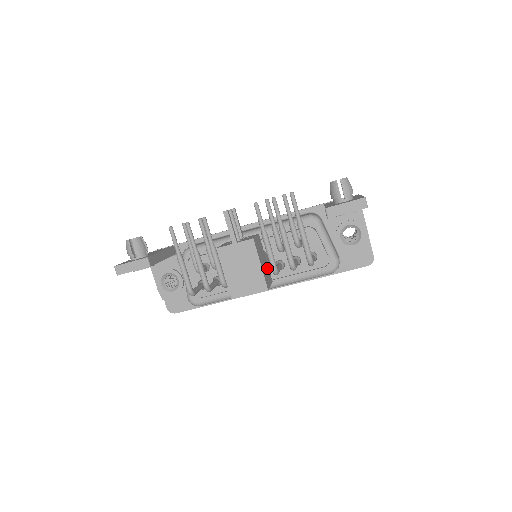
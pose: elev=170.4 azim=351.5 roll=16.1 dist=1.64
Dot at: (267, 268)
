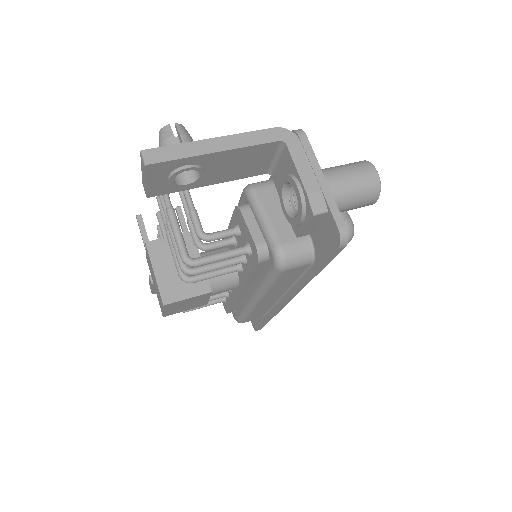
Dot at: occluded
